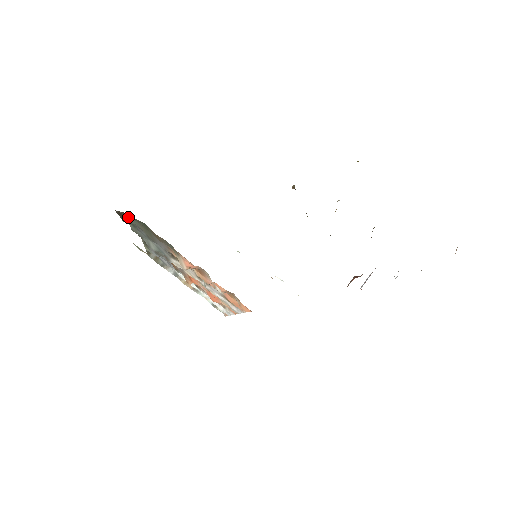
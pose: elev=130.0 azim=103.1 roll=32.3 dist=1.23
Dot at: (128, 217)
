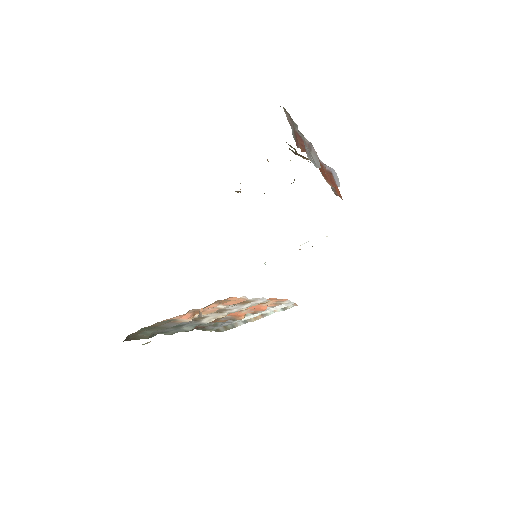
Dot at: (142, 334)
